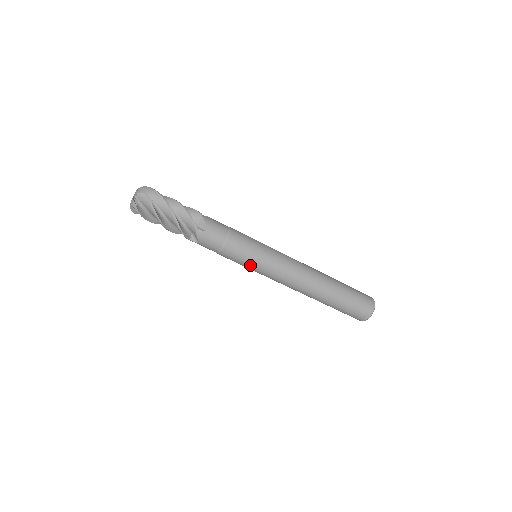
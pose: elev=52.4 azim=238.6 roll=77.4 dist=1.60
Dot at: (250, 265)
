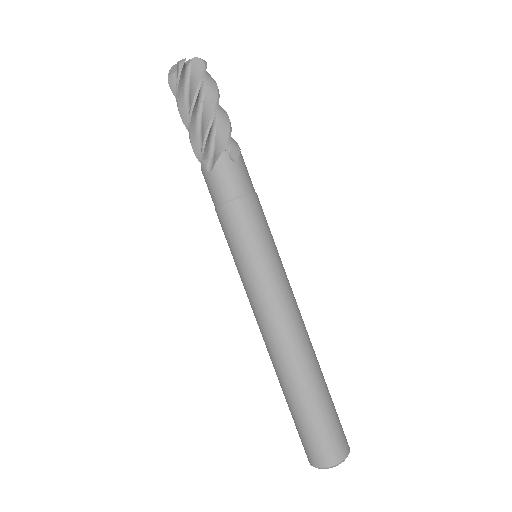
Dot at: (246, 253)
